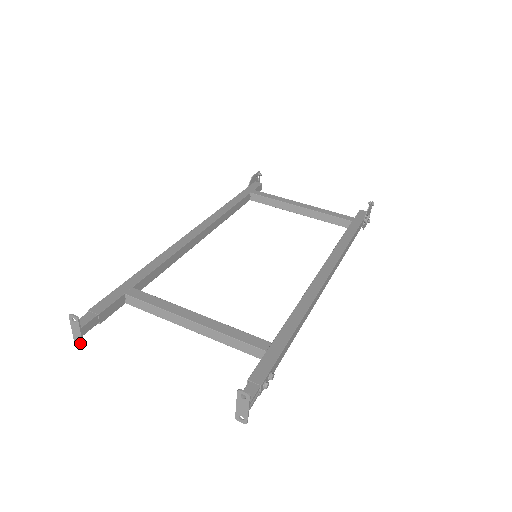
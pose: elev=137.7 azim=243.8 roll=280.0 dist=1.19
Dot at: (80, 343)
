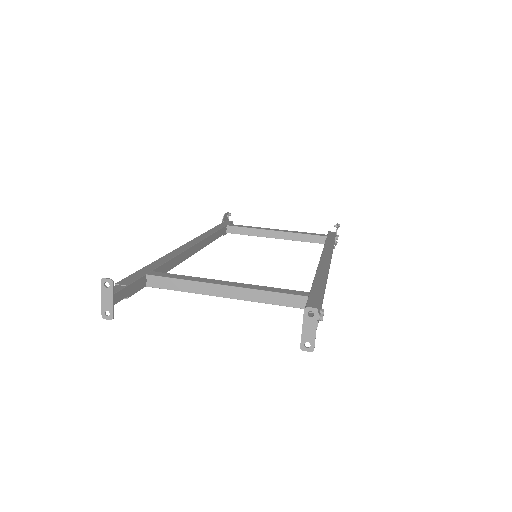
Dot at: (110, 315)
